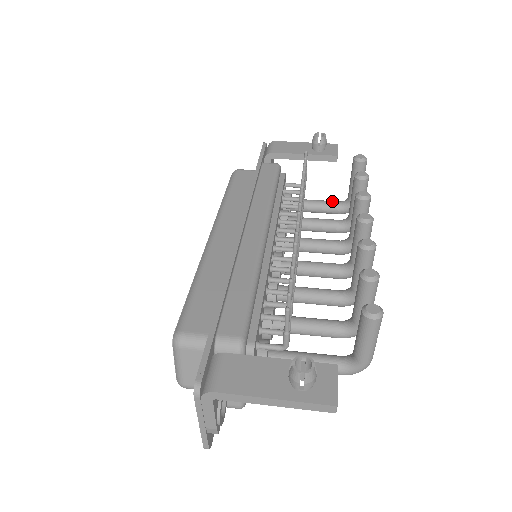
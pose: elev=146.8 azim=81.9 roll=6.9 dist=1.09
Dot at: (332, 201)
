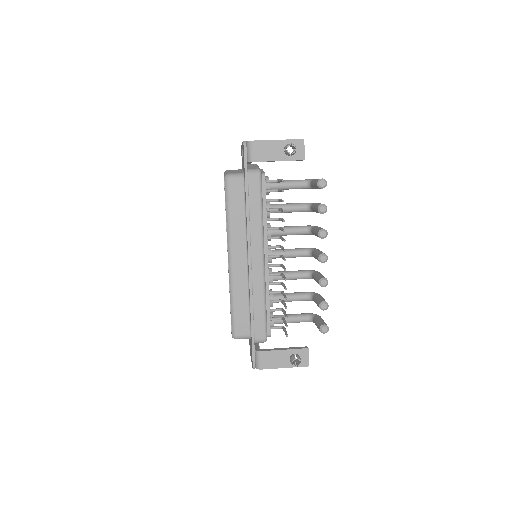
Dot at: (299, 183)
